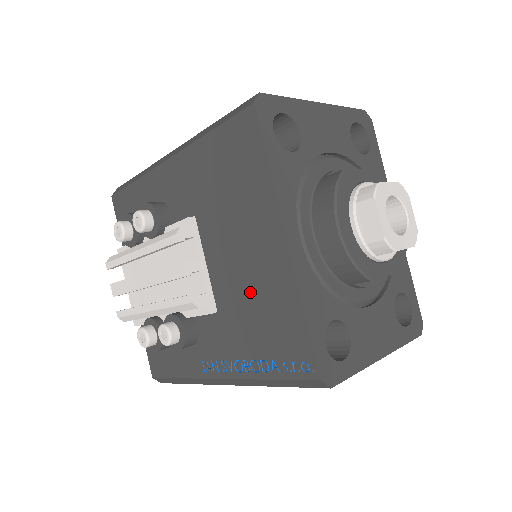
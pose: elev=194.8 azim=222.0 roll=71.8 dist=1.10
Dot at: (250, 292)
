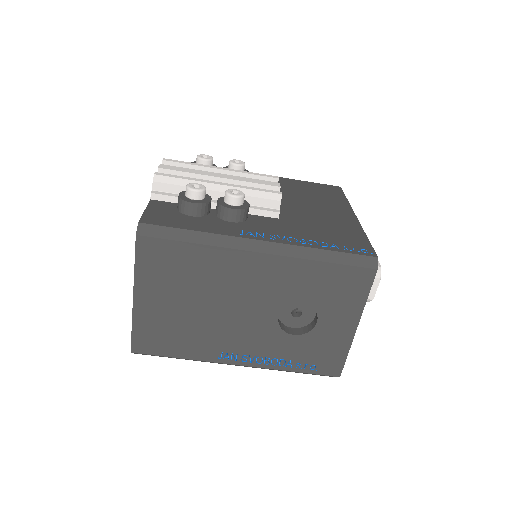
Dot at: (319, 220)
